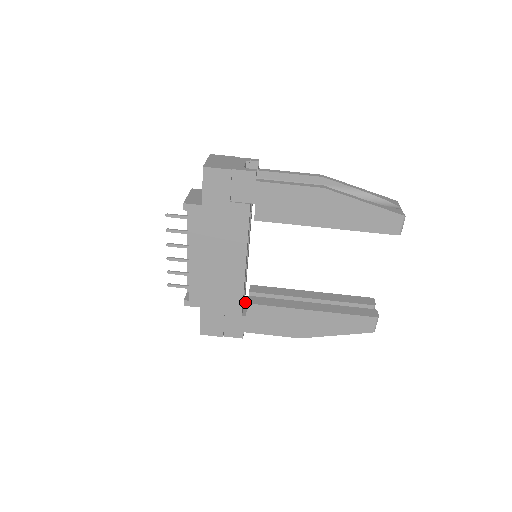
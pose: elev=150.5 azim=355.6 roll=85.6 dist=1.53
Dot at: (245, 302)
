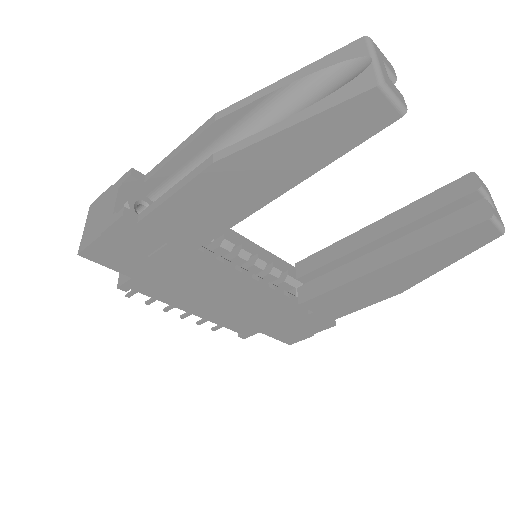
Dot at: occluded
